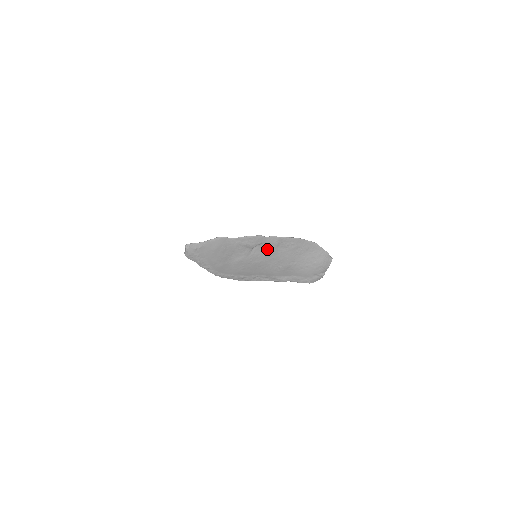
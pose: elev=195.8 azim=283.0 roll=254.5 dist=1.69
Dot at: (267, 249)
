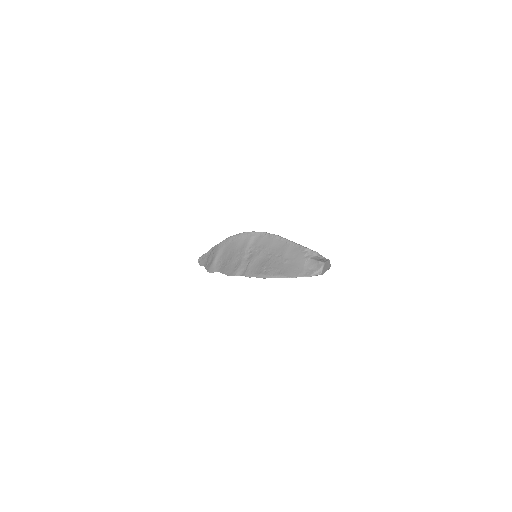
Dot at: occluded
